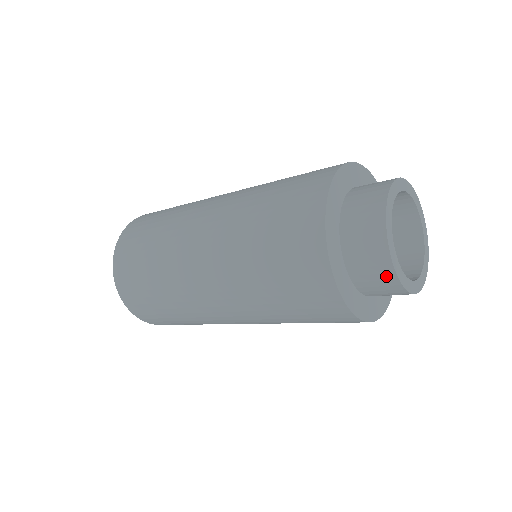
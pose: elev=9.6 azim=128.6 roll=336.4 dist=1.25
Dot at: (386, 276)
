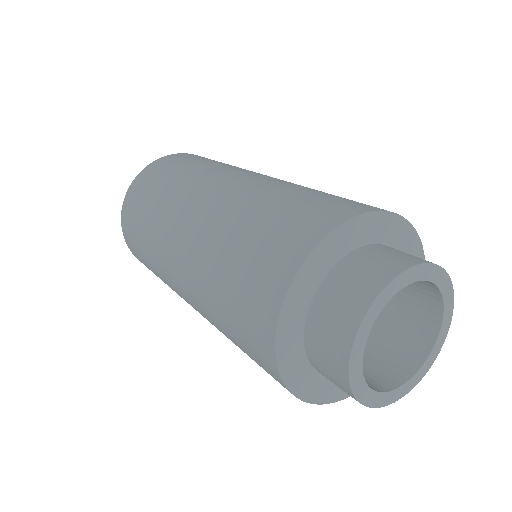
Dot at: occluded
